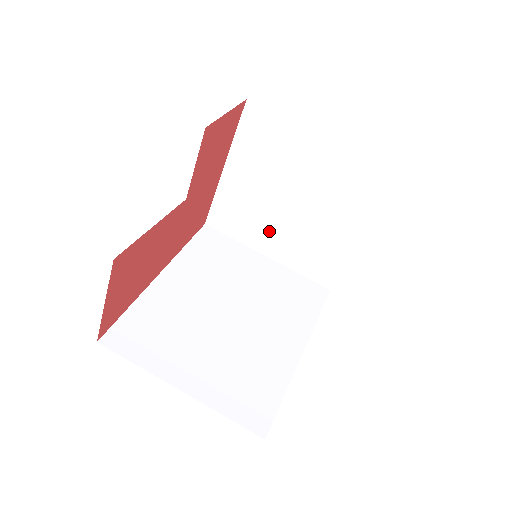
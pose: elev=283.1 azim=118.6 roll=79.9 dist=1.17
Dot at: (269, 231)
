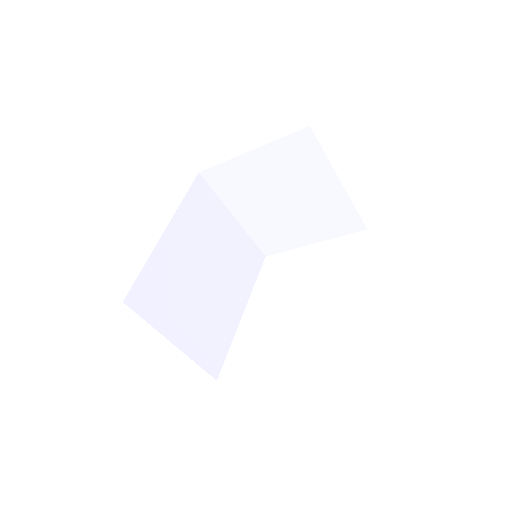
Dot at: (251, 206)
